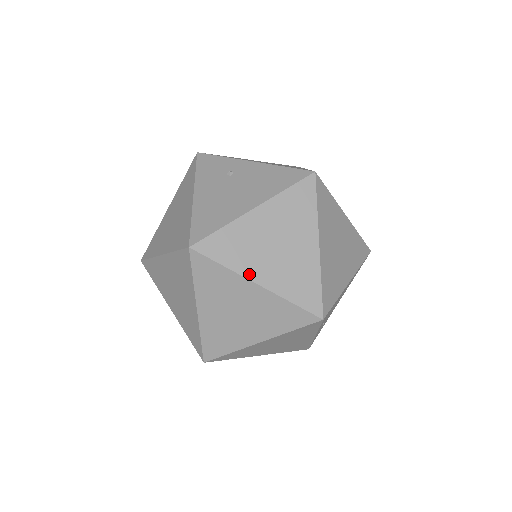
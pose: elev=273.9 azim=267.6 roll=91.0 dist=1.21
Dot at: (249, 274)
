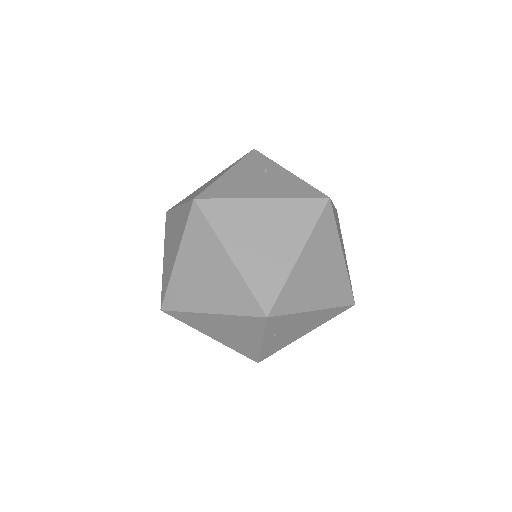
Dot at: (228, 245)
